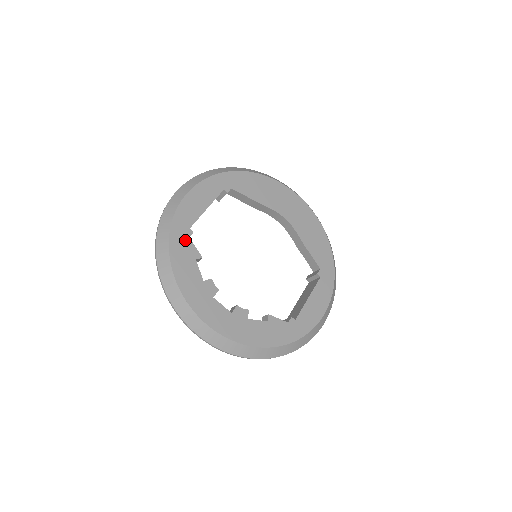
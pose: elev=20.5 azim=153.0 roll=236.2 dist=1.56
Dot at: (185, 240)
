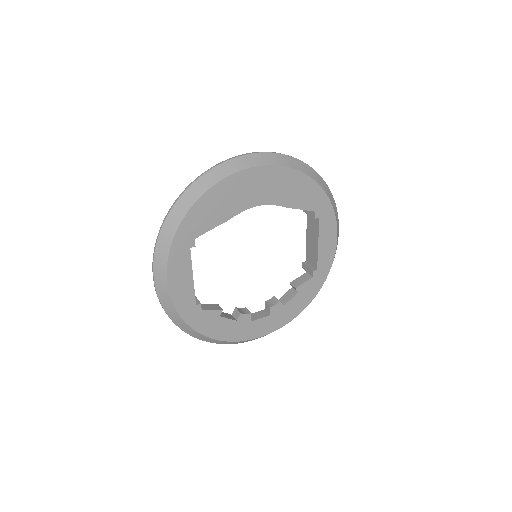
Dot at: (201, 315)
